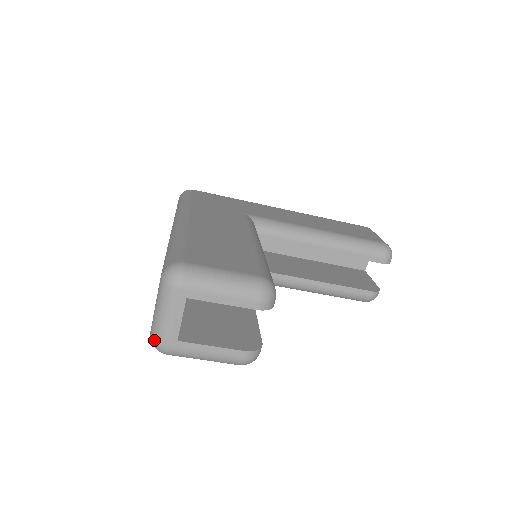
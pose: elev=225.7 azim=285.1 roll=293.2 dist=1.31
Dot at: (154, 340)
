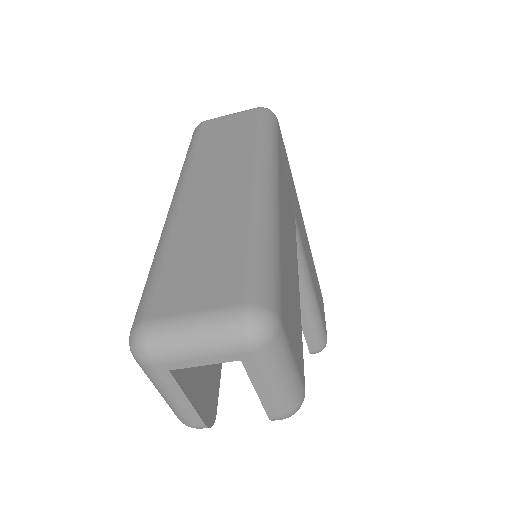
Dot at: (146, 342)
